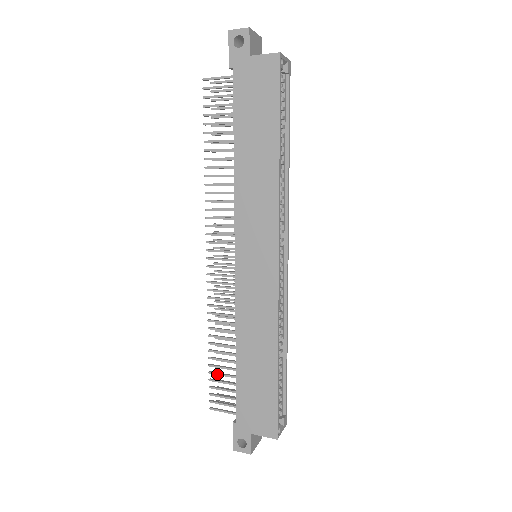
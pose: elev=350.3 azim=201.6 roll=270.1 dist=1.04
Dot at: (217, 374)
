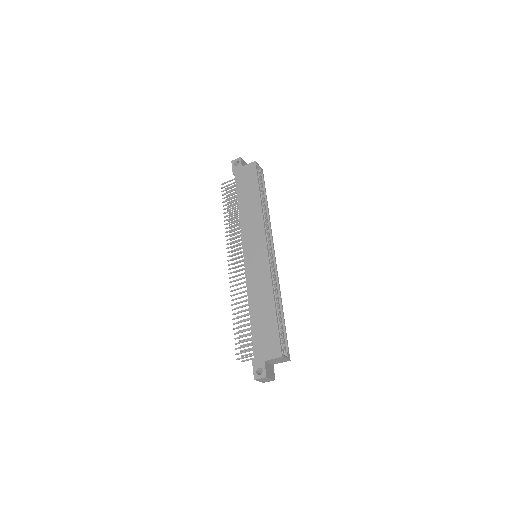
Dot at: (239, 332)
